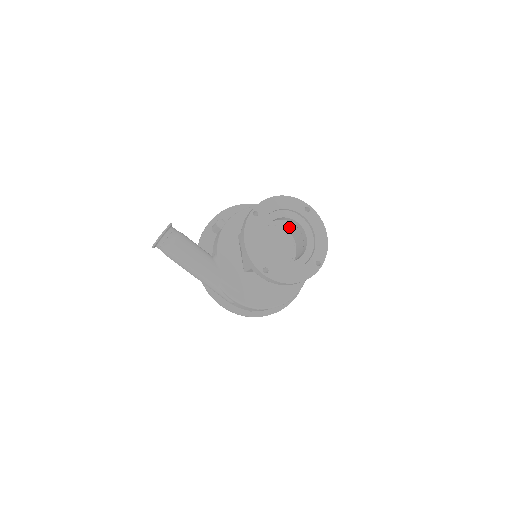
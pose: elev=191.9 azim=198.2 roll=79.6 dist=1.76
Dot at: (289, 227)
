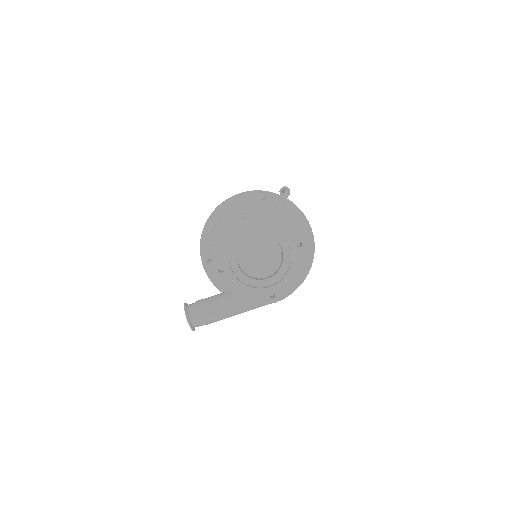
Dot at: occluded
